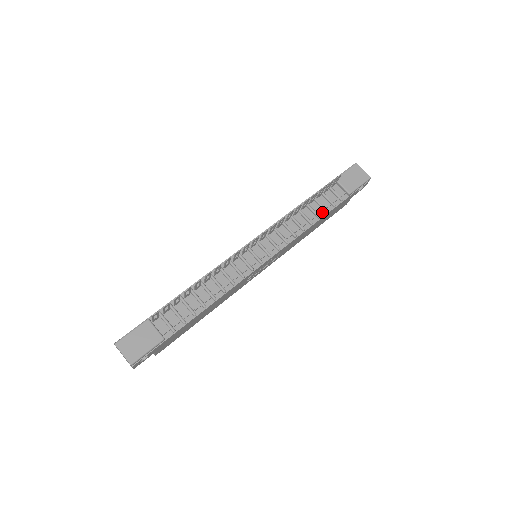
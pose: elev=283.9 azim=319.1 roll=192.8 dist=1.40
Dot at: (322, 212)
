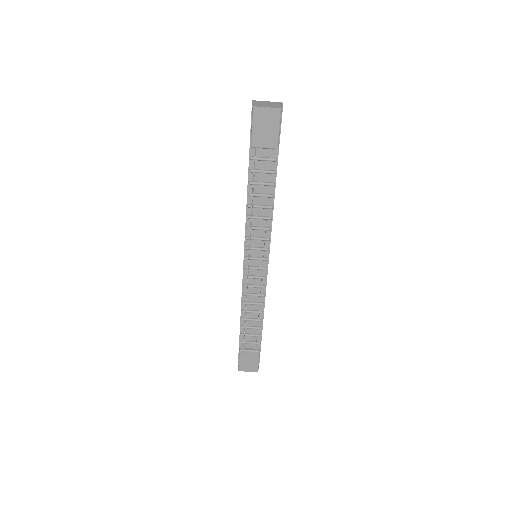
Dot at: (270, 188)
